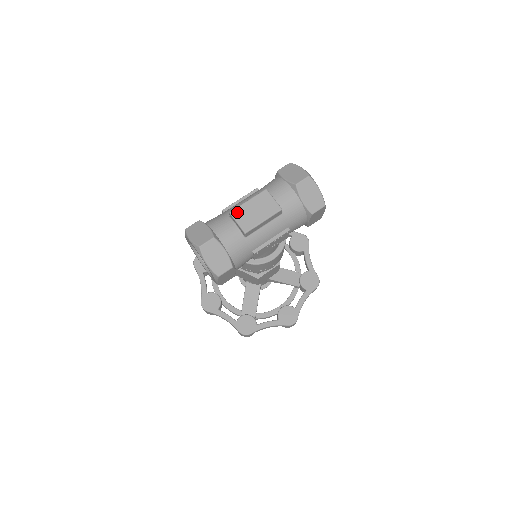
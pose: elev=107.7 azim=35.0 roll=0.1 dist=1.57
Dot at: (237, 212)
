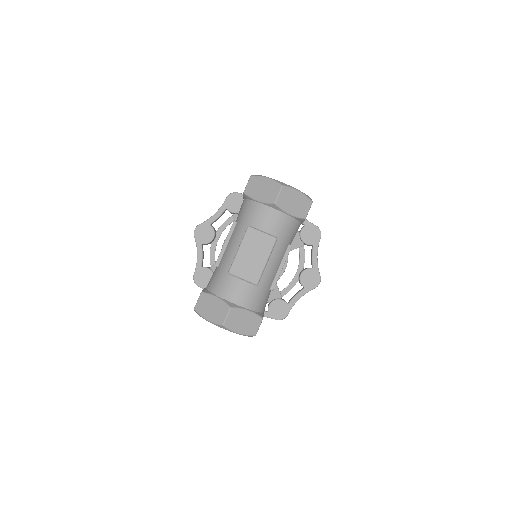
Dot at: (236, 268)
